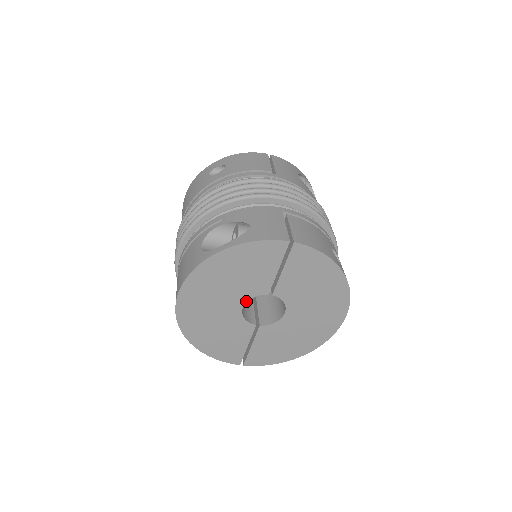
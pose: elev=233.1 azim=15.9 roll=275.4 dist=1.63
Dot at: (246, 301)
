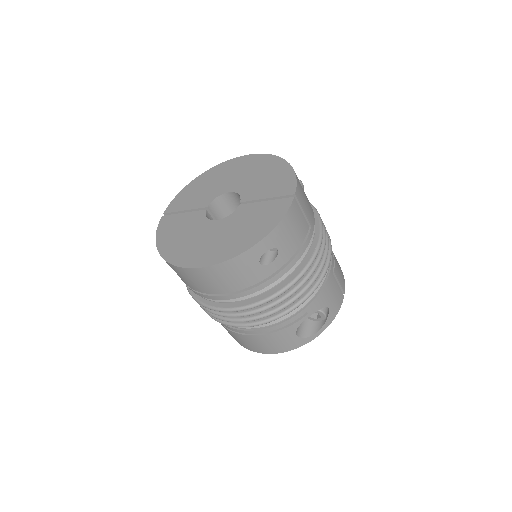
Dot at: occluded
